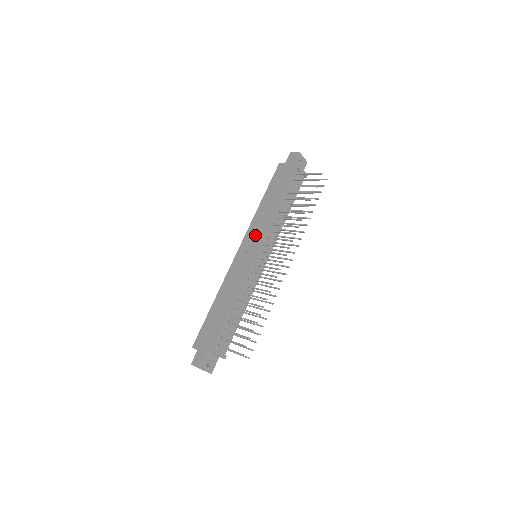
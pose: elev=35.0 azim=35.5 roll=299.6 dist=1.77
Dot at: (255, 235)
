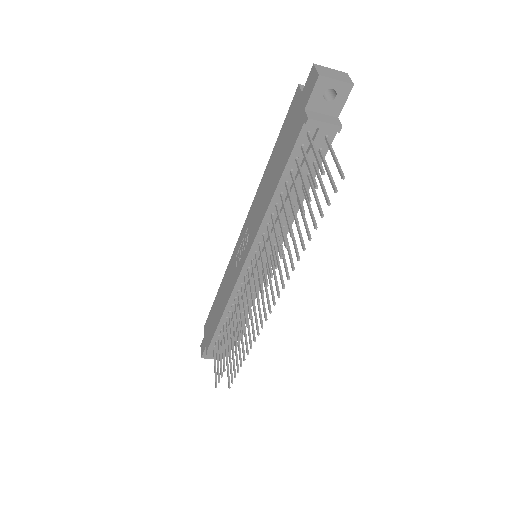
Dot at: (250, 229)
